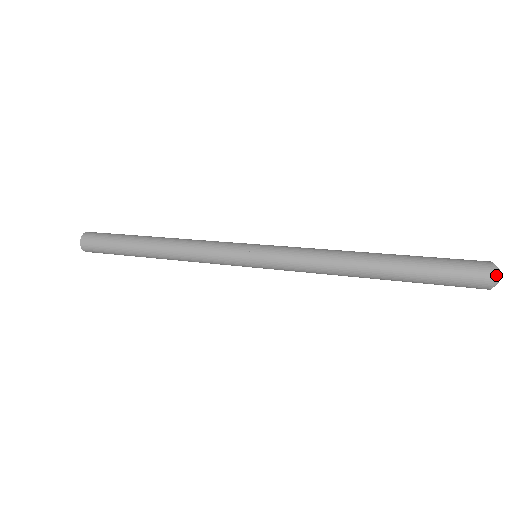
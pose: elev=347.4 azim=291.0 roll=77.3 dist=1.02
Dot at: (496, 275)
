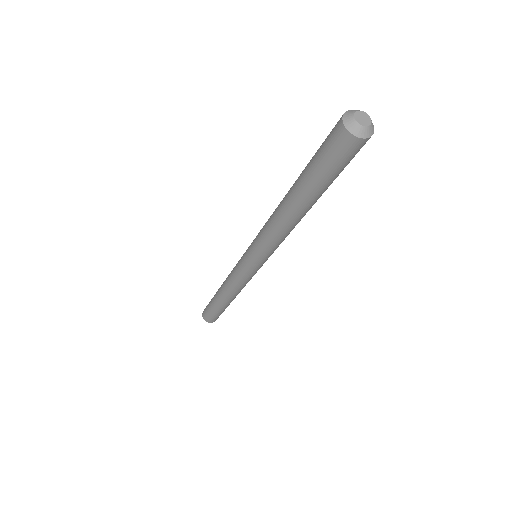
Dot at: (352, 111)
